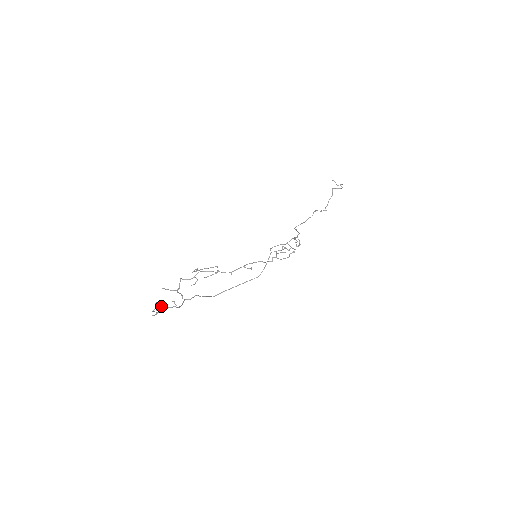
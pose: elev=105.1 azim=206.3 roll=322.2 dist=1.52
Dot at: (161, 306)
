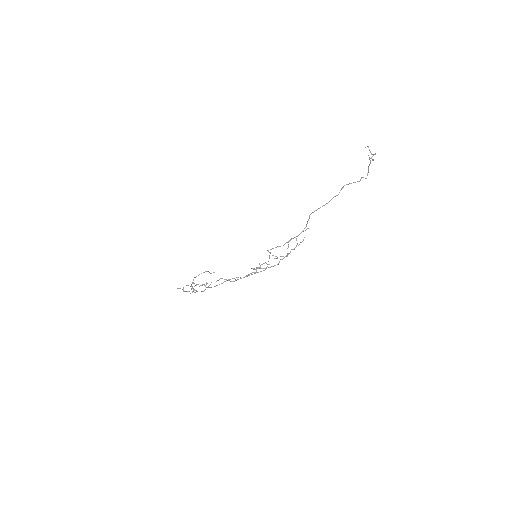
Dot at: occluded
